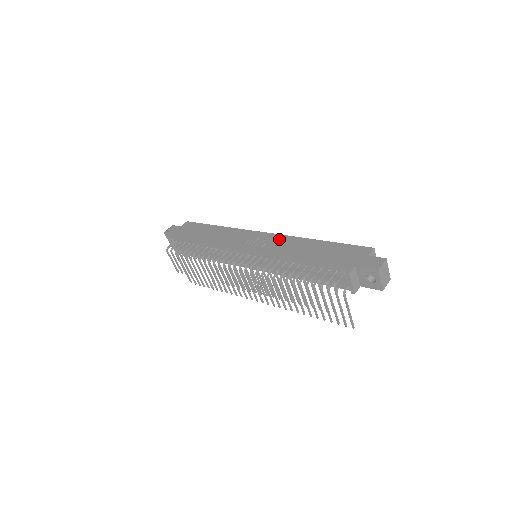
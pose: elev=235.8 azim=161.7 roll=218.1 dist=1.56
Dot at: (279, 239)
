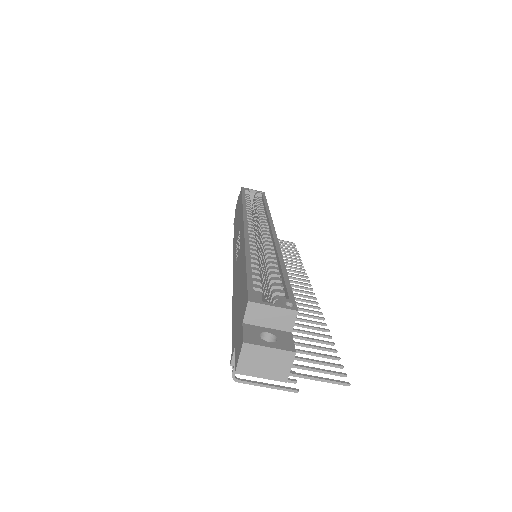
Dot at: (241, 244)
